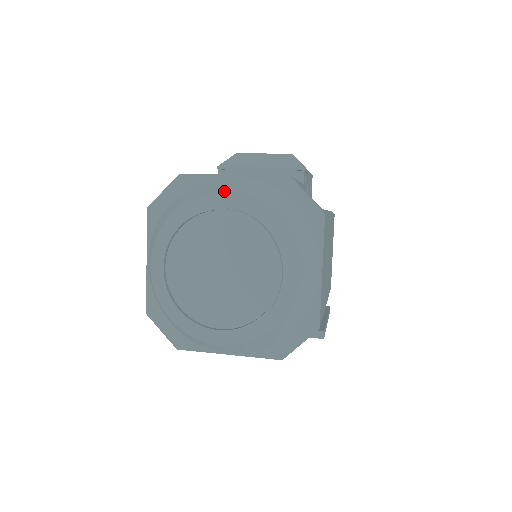
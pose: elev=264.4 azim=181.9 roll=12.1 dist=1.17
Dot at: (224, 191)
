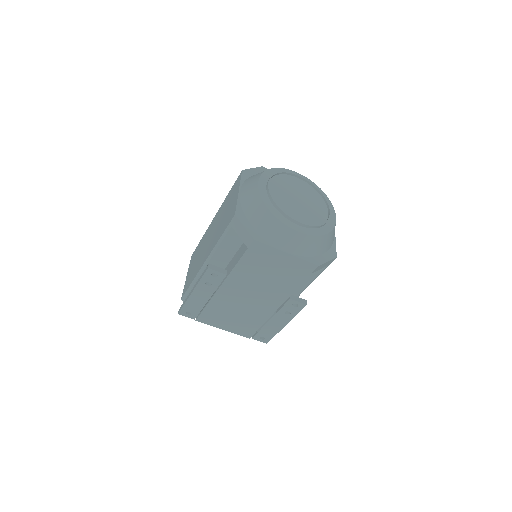
Dot at: (298, 173)
